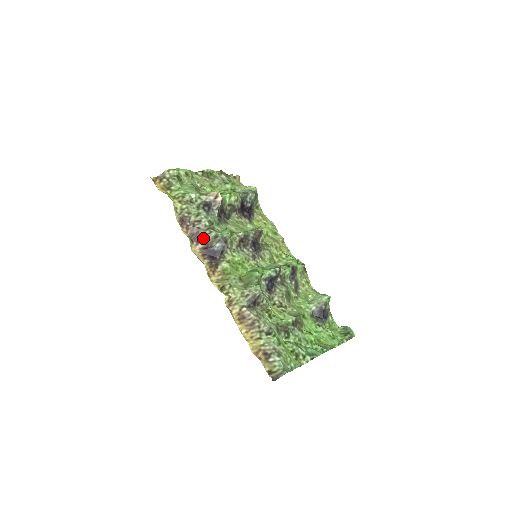
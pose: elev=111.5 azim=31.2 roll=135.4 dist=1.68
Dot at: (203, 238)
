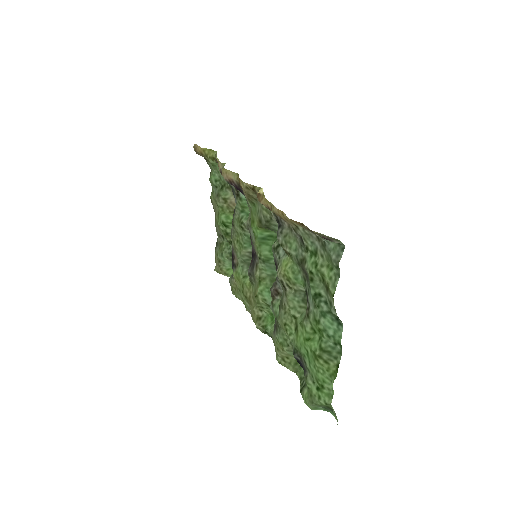
Dot at: occluded
